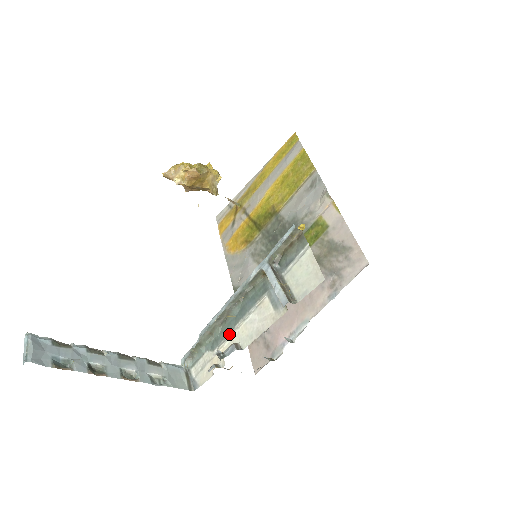
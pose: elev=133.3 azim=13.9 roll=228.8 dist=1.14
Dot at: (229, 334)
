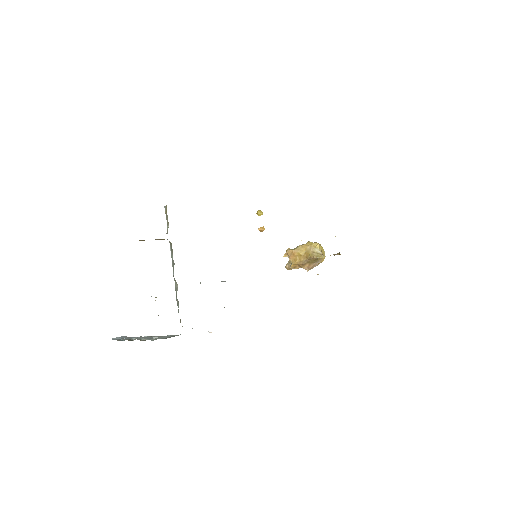
Dot at: occluded
